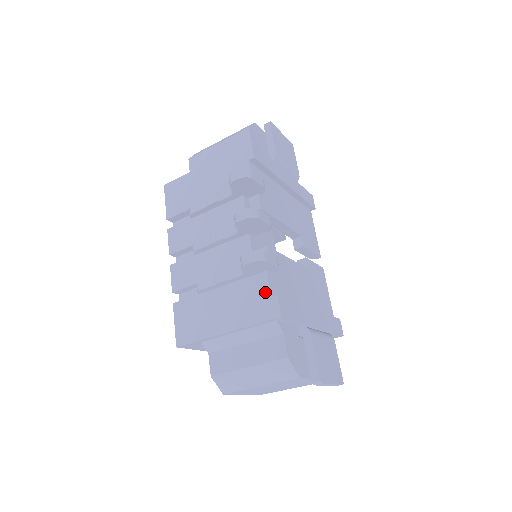
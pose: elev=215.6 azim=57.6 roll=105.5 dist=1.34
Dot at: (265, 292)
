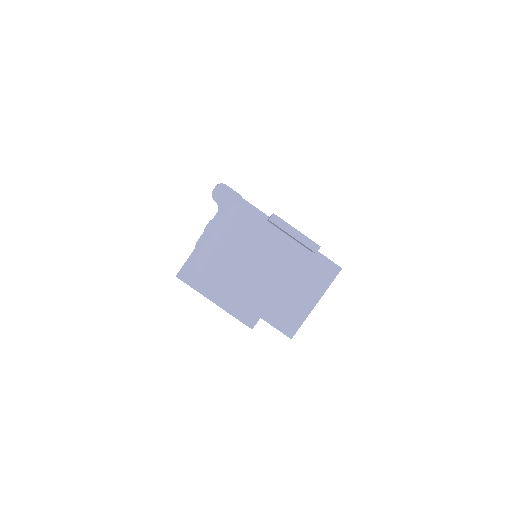
Dot at: occluded
